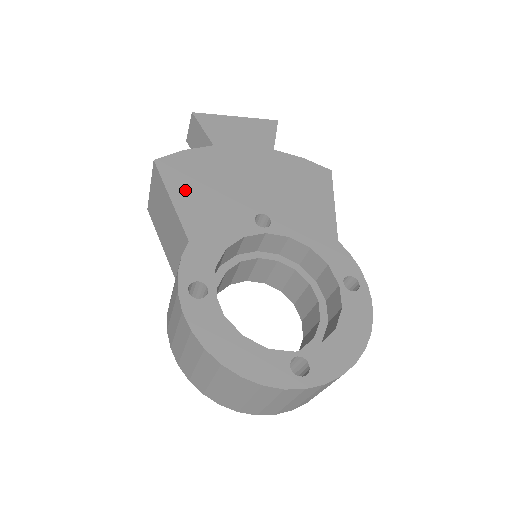
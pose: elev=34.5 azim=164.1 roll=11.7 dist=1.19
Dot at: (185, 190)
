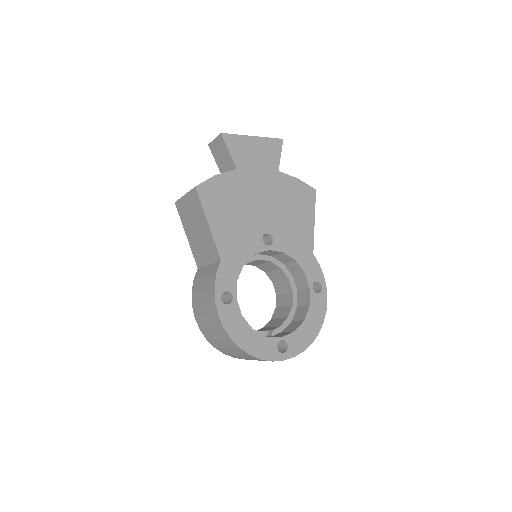
Dot at: (218, 215)
